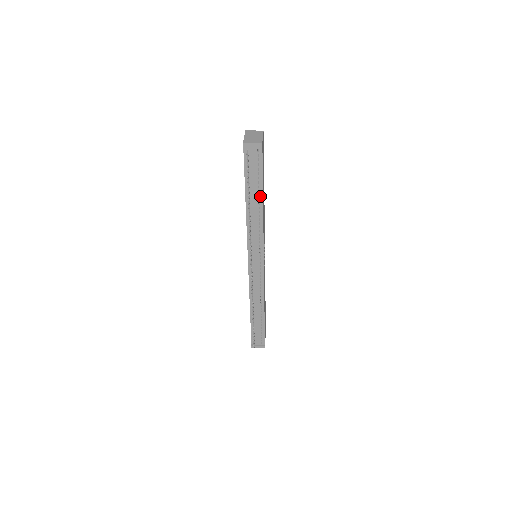
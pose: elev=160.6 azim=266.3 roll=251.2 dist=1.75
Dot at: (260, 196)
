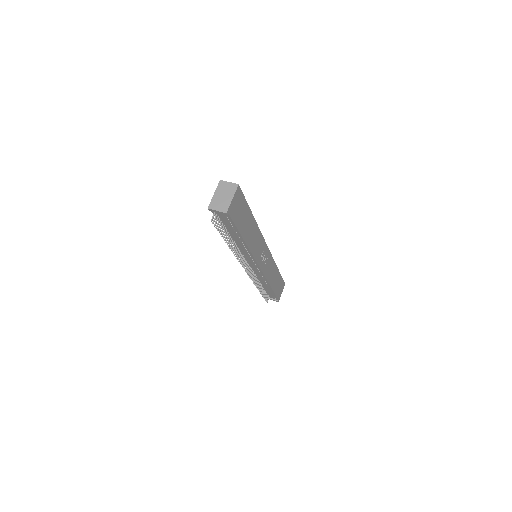
Dot at: (240, 237)
